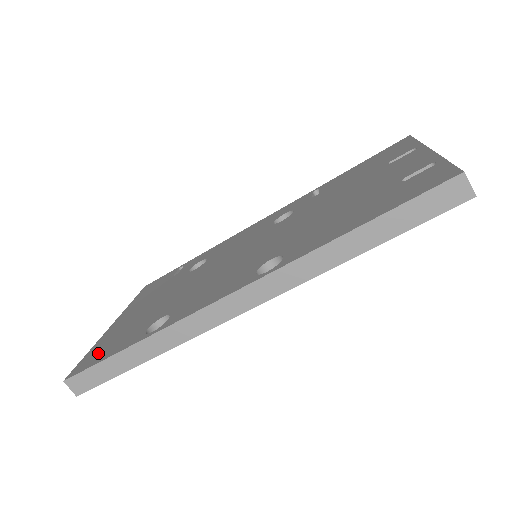
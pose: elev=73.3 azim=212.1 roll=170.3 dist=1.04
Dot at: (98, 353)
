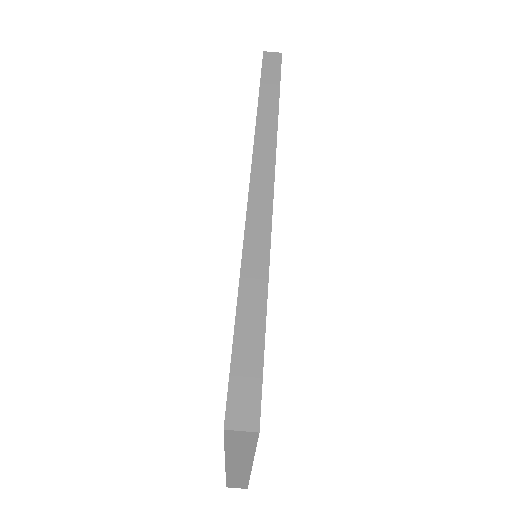
Dot at: occluded
